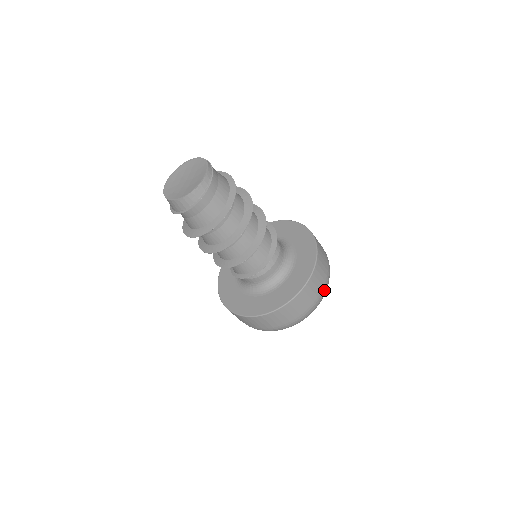
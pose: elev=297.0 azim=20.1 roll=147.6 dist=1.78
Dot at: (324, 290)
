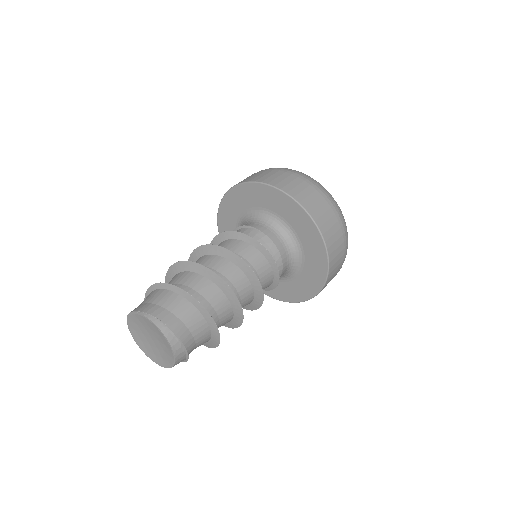
Dot at: (343, 226)
